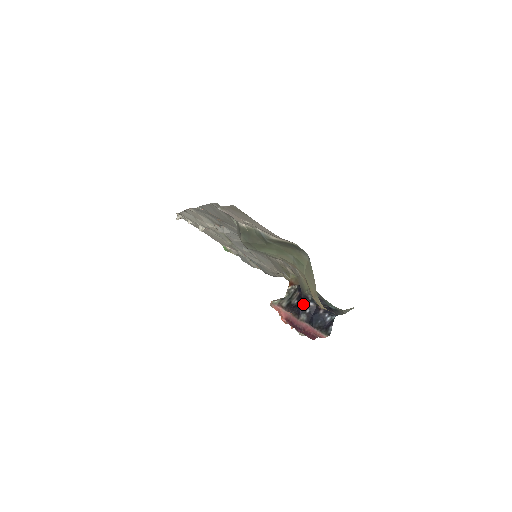
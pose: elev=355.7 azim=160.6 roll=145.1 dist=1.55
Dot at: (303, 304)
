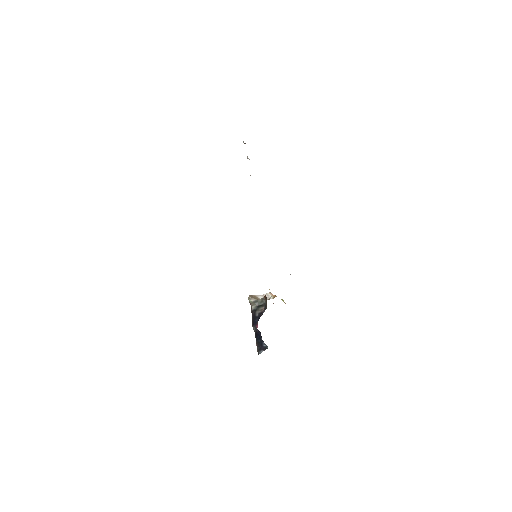
Dot at: (257, 323)
